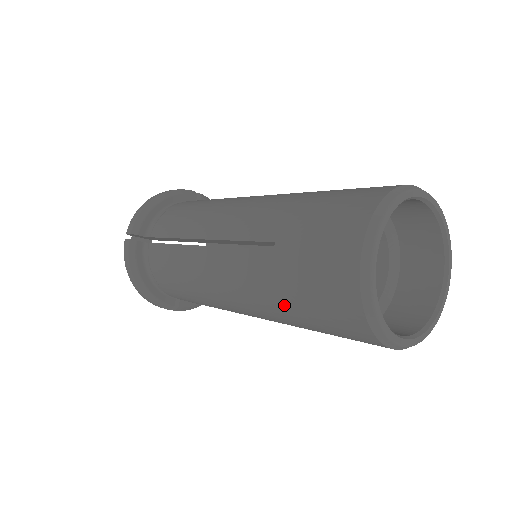
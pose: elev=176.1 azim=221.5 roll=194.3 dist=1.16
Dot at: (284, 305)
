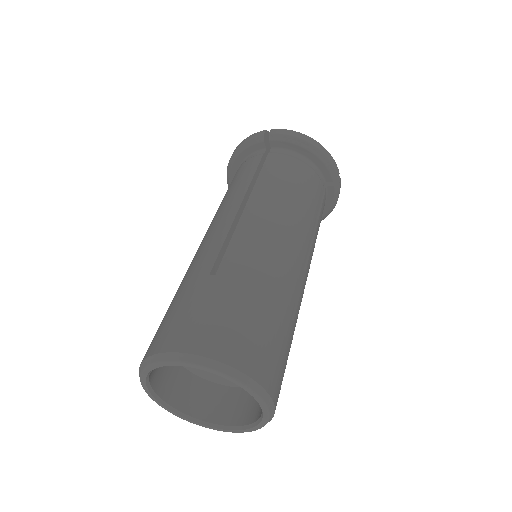
Dot at: occluded
